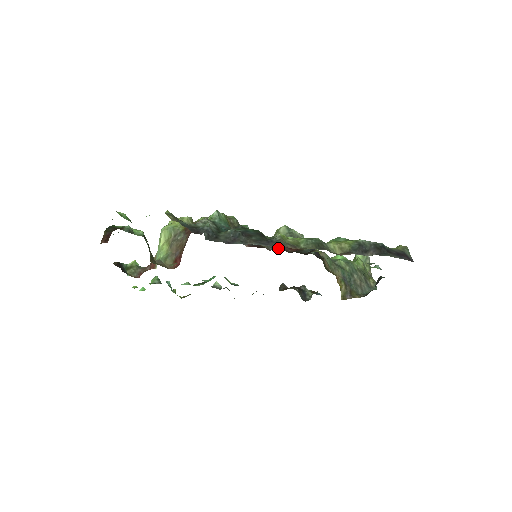
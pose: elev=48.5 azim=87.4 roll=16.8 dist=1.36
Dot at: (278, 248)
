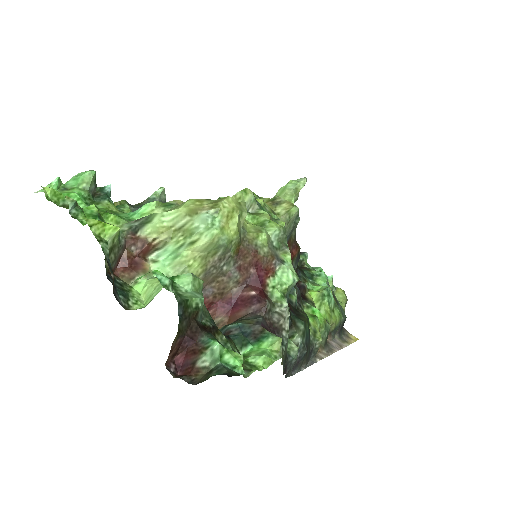
Dot at: occluded
